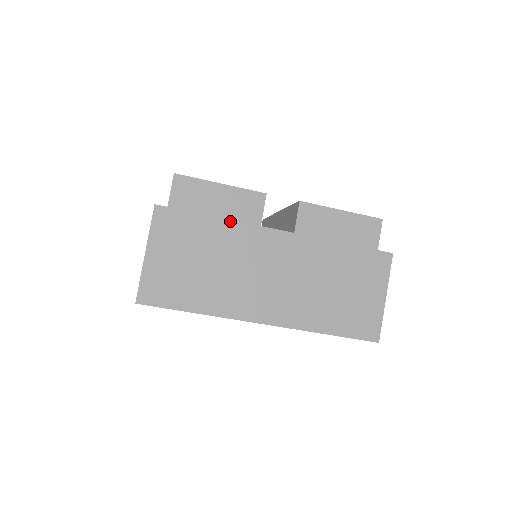
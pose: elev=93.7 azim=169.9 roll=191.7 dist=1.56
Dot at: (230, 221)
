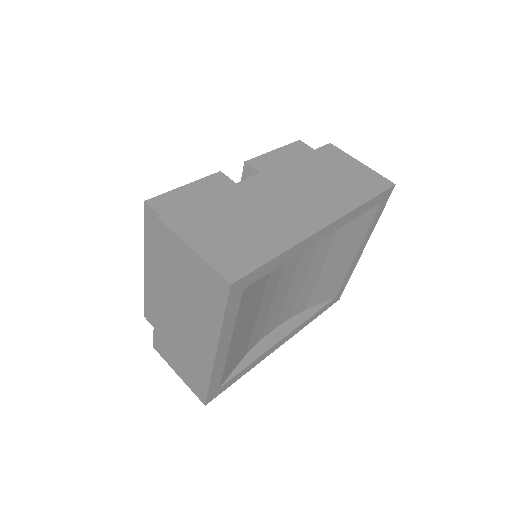
Dot at: (221, 191)
